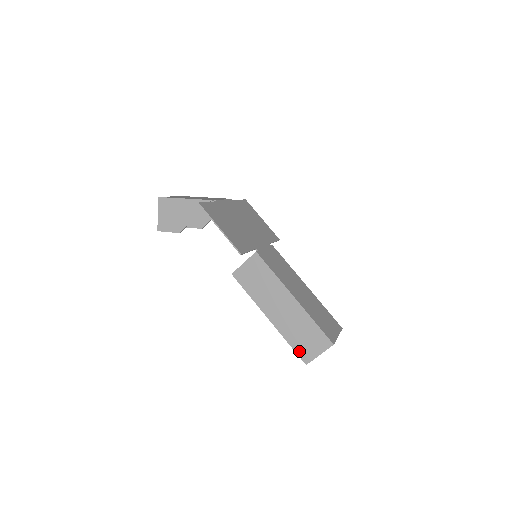
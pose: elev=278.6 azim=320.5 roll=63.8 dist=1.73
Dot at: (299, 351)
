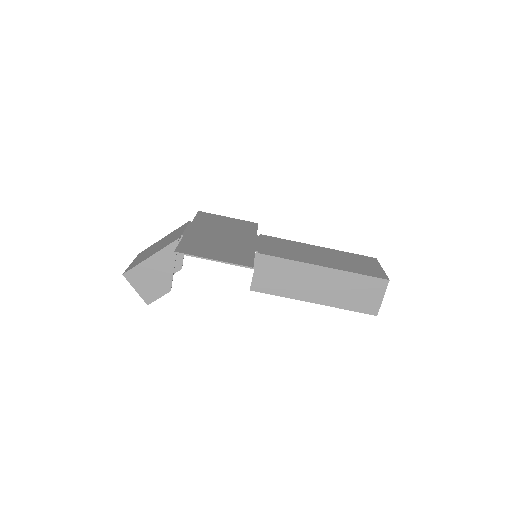
Dot at: (362, 309)
